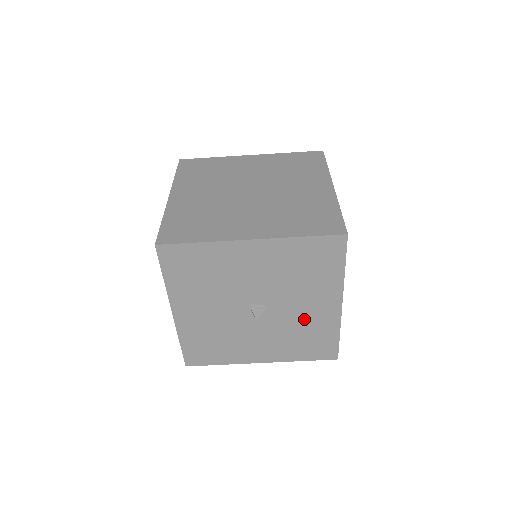
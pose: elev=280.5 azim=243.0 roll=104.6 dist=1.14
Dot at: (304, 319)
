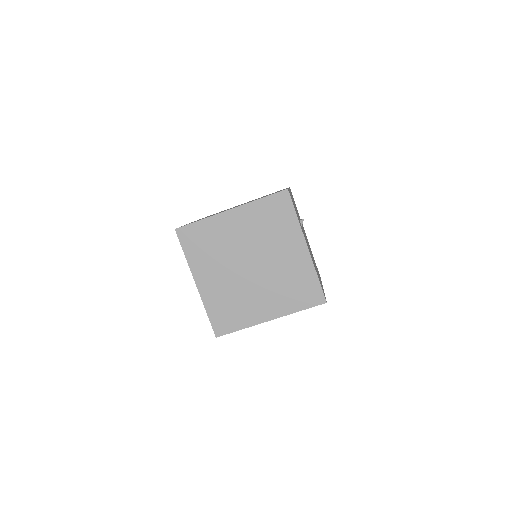
Dot at: occluded
